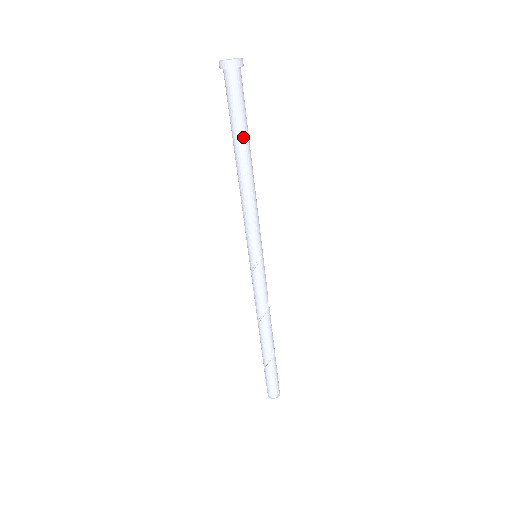
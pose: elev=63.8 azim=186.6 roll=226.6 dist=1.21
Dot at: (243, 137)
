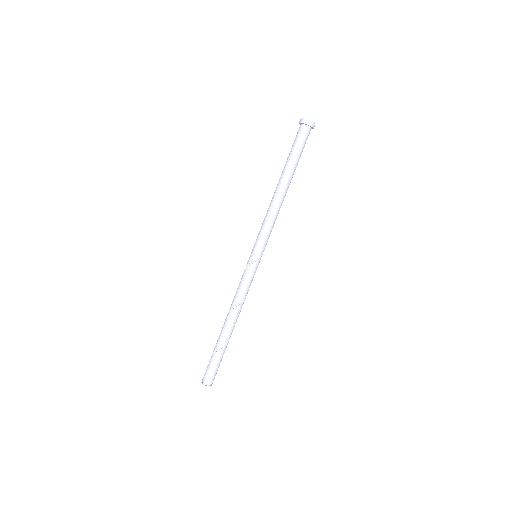
Dot at: (293, 169)
